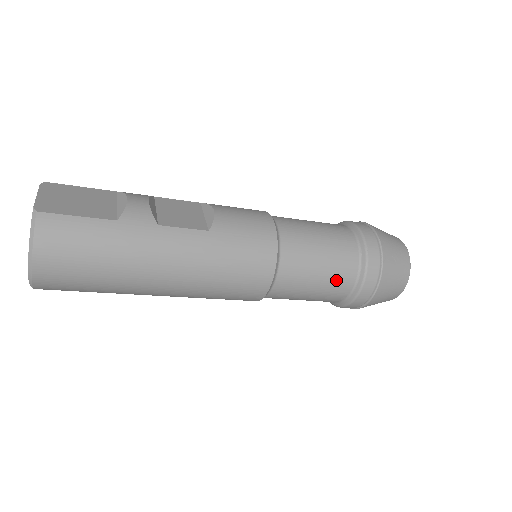
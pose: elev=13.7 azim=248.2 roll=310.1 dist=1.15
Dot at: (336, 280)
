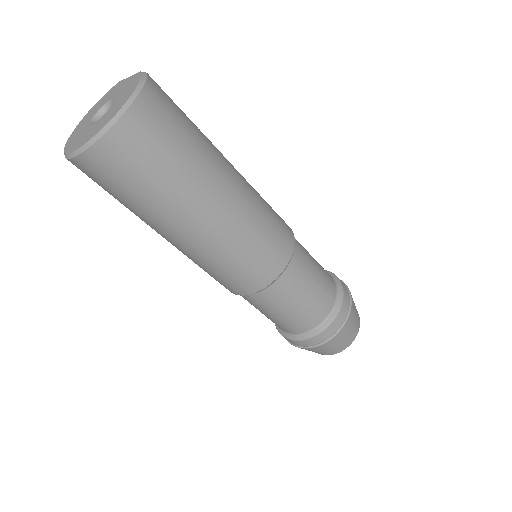
Dot at: (324, 291)
